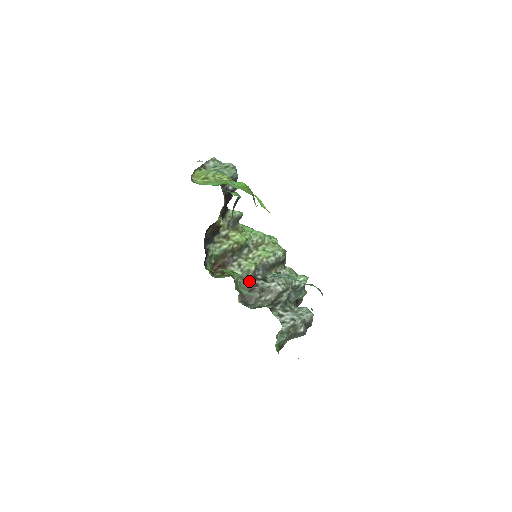
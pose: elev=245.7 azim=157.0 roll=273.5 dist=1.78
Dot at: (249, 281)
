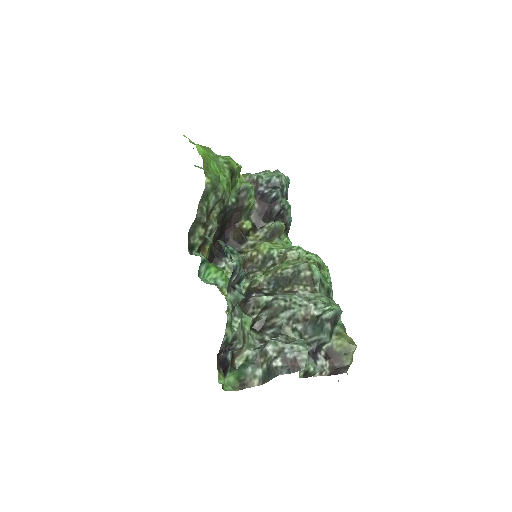
Dot at: (250, 293)
